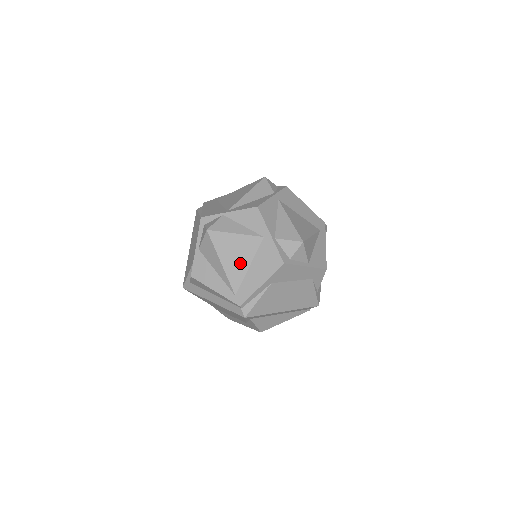
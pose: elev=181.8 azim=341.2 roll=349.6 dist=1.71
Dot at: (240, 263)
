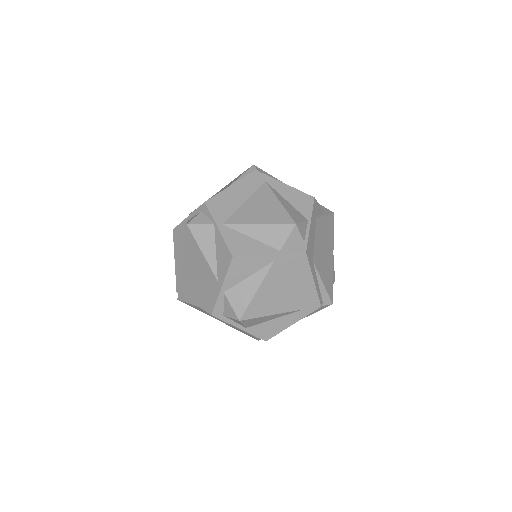
Dot at: (194, 272)
